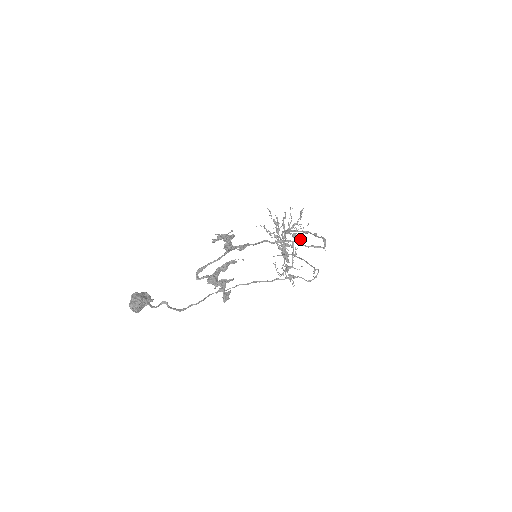
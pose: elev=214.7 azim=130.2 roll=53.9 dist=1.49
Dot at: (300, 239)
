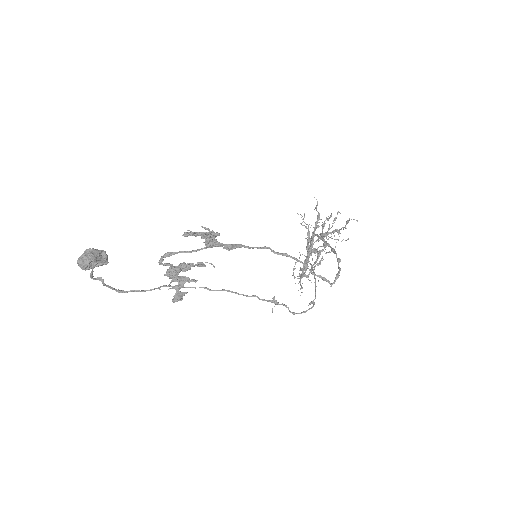
Dot at: (330, 252)
